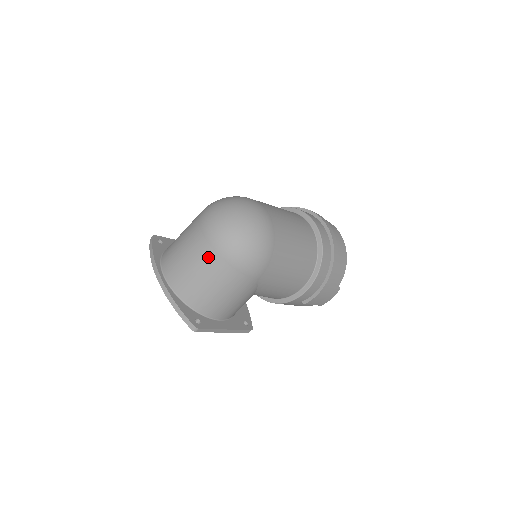
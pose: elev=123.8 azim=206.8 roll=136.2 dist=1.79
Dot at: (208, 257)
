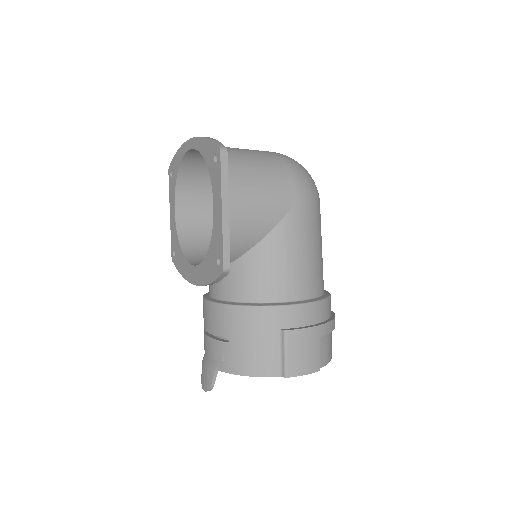
Dot at: (265, 152)
